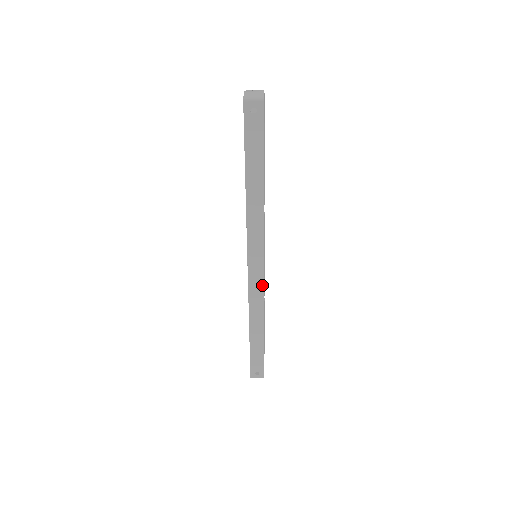
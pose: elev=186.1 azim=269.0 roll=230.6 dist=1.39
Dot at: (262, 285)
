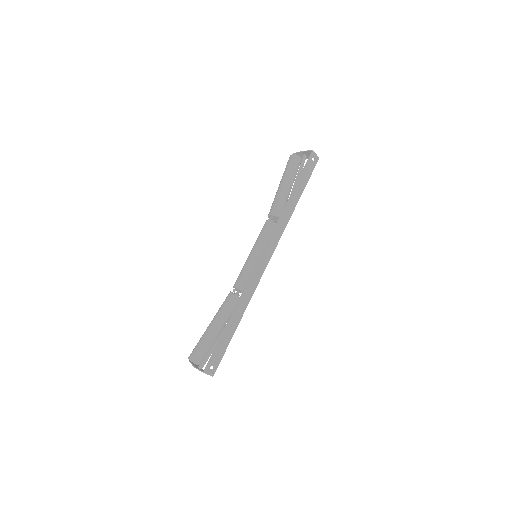
Dot at: (261, 275)
